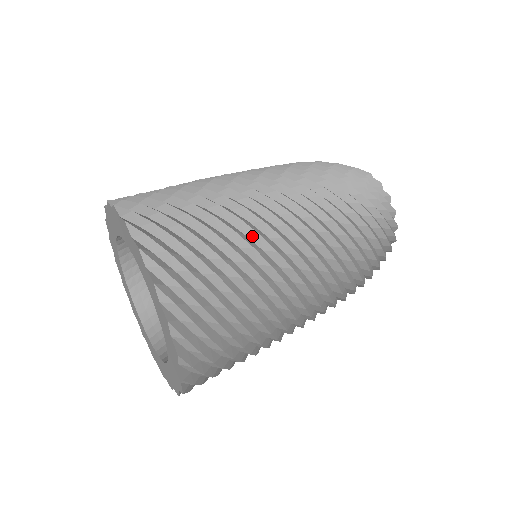
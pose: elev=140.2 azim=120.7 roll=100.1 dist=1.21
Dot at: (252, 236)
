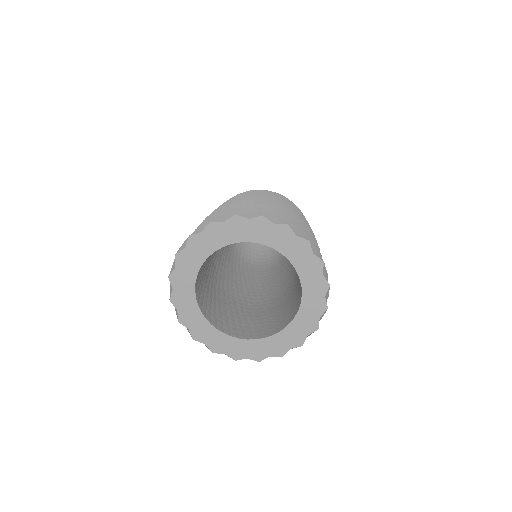
Dot at: occluded
